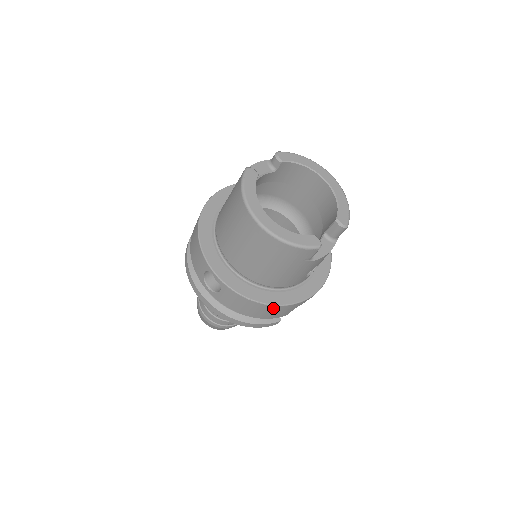
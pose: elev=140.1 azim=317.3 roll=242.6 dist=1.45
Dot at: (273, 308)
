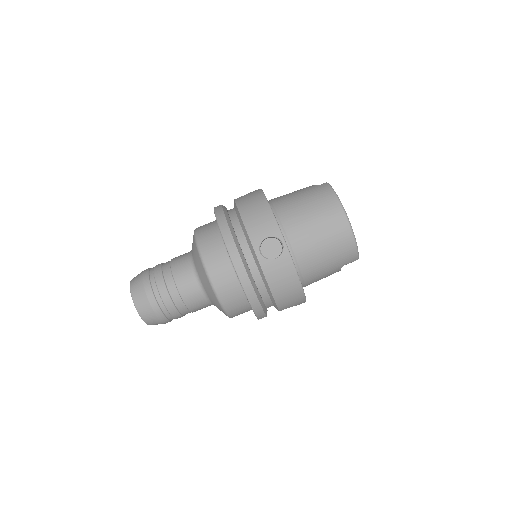
Dot at: (298, 294)
